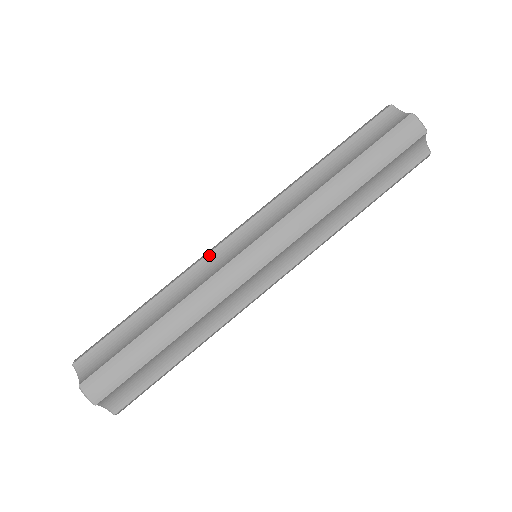
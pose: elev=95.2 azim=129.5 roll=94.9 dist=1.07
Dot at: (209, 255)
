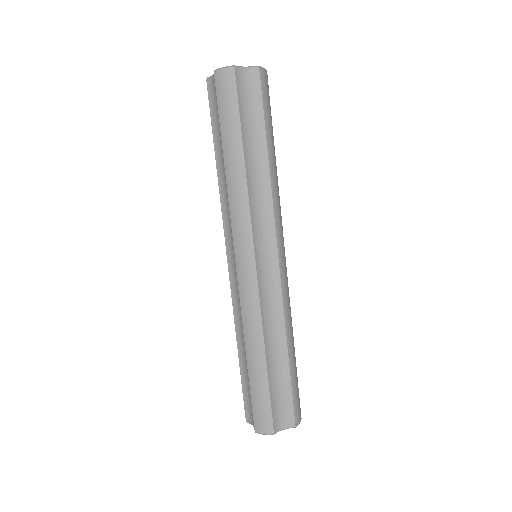
Dot at: (231, 289)
